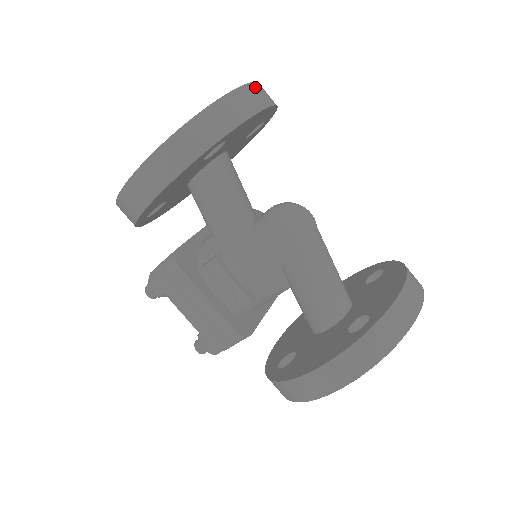
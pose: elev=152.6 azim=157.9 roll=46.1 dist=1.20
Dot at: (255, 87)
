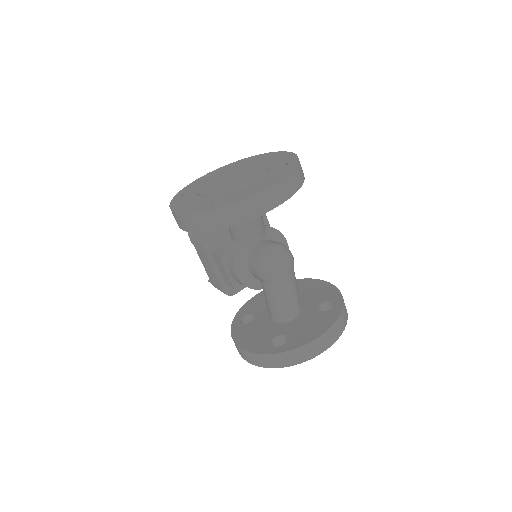
Dot at: (273, 189)
